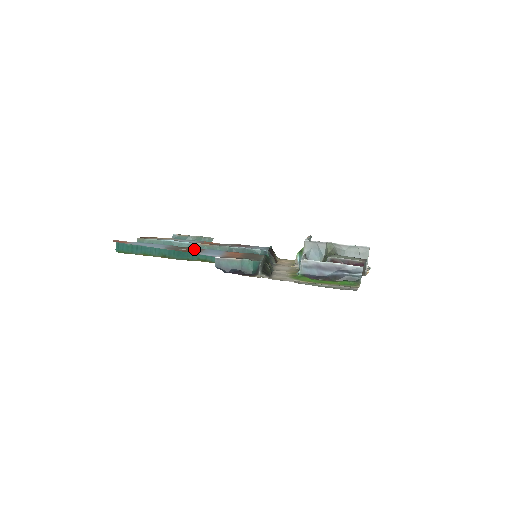
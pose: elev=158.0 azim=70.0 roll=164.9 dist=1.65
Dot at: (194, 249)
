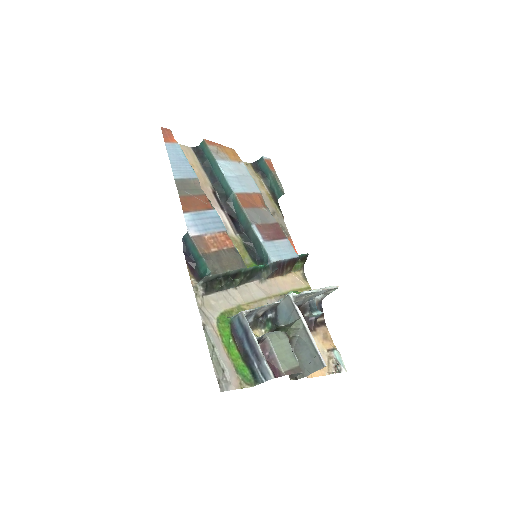
Dot at: (202, 202)
